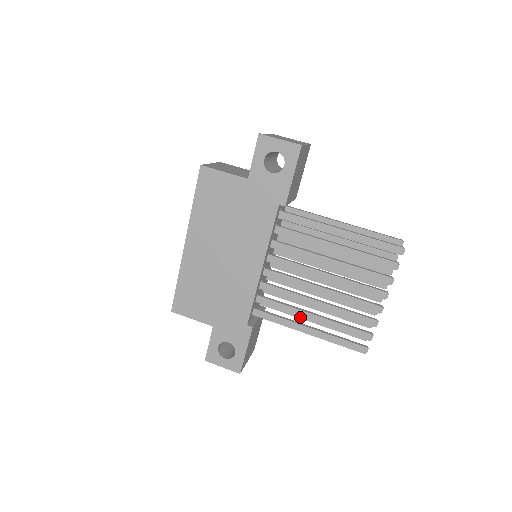
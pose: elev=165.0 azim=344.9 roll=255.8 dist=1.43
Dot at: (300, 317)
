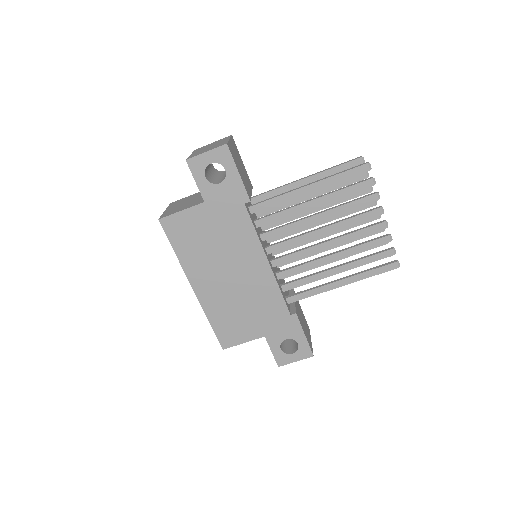
Dot at: occluded
